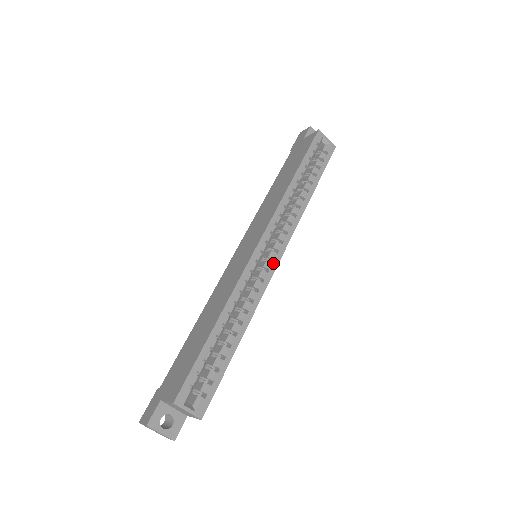
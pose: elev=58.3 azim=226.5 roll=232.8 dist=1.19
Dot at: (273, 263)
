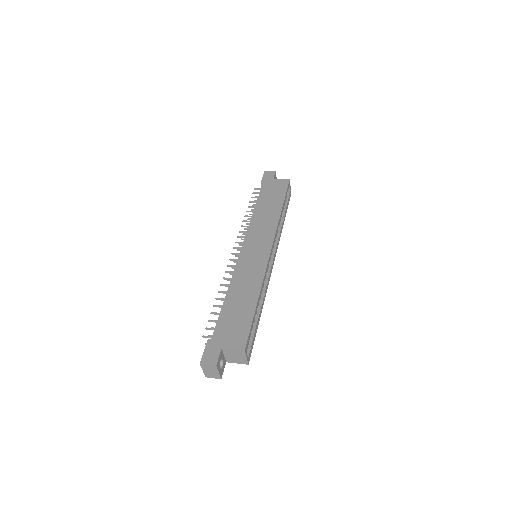
Dot at: (272, 265)
